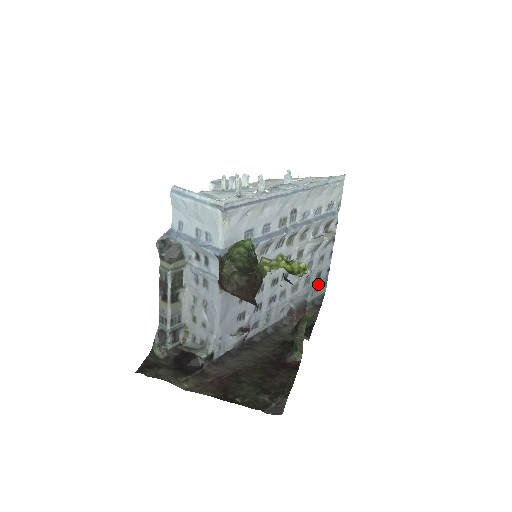
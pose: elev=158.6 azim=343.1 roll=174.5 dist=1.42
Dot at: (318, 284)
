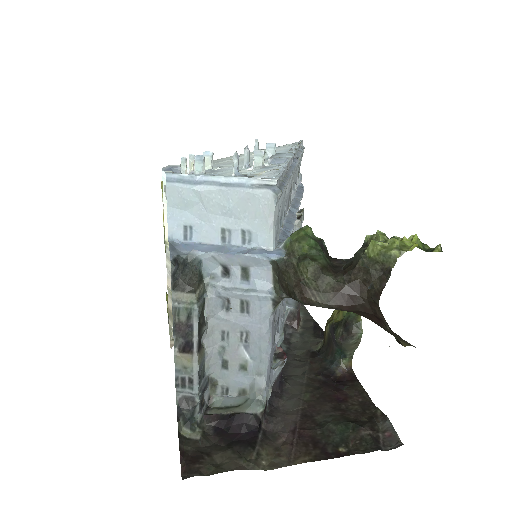
Dot at: occluded
